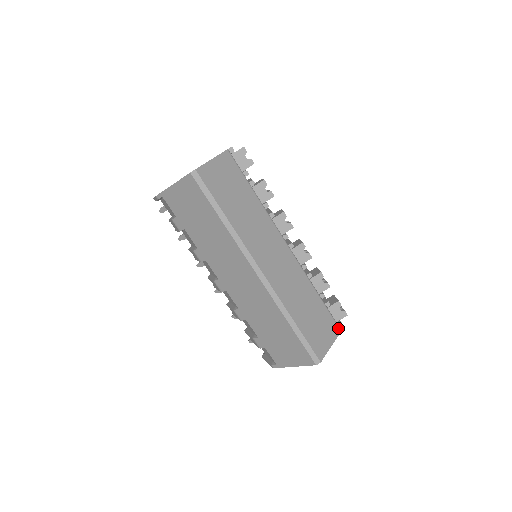
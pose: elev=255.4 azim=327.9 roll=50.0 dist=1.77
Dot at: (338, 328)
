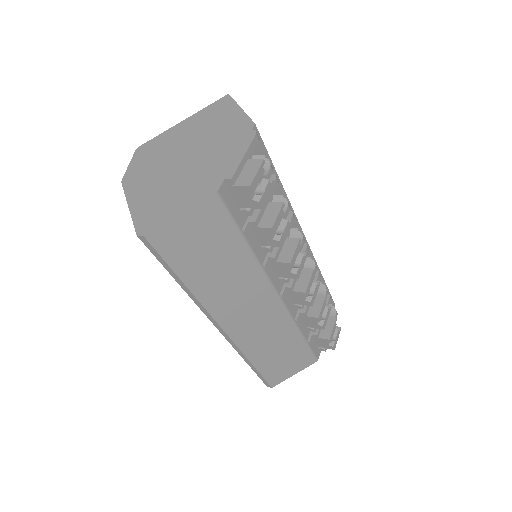
Dot at: (314, 359)
